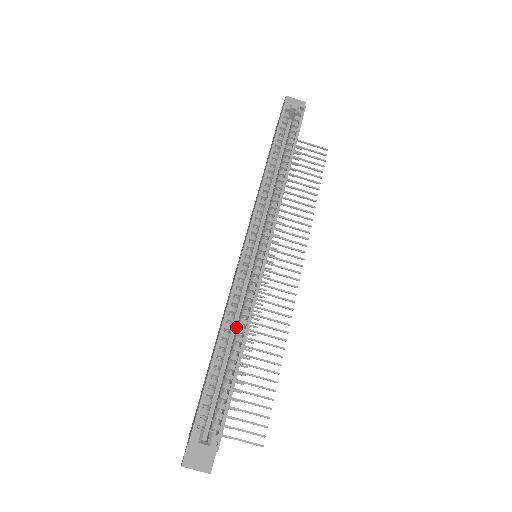
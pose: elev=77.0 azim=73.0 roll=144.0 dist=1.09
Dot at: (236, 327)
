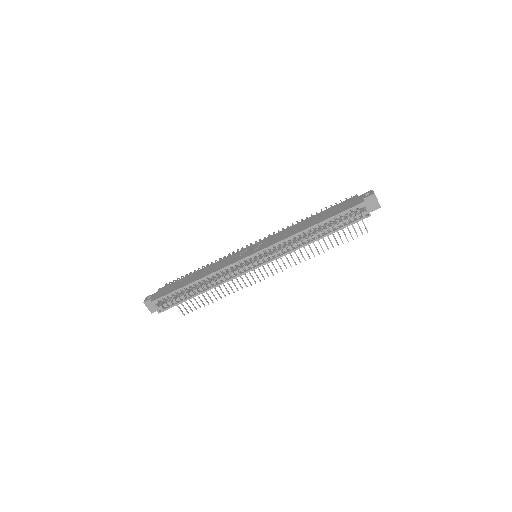
Dot at: (213, 276)
